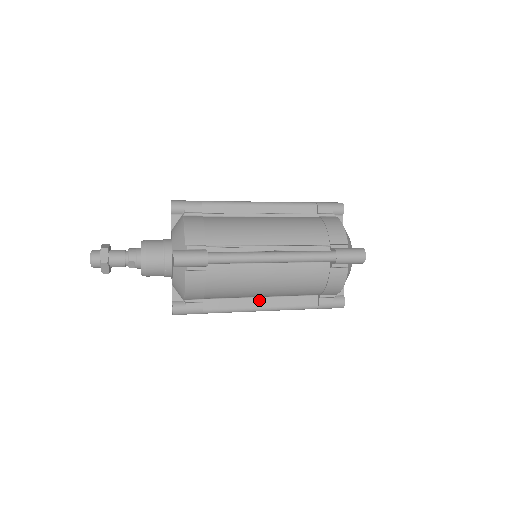
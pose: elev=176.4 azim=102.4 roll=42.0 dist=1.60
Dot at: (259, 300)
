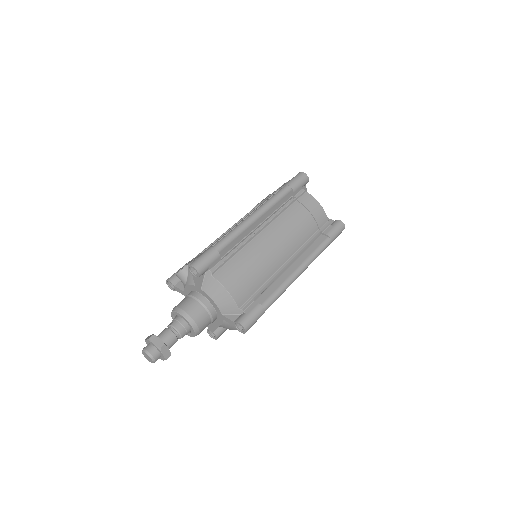
Dot at: occluded
